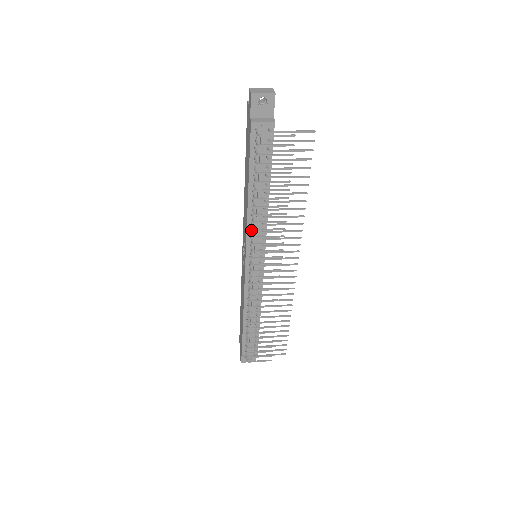
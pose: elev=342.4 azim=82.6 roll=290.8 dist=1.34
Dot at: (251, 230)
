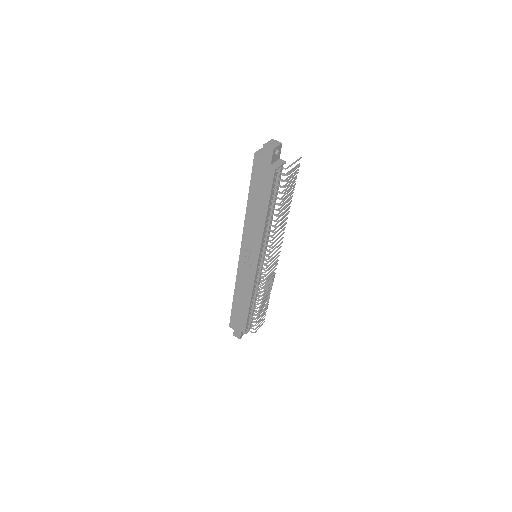
Dot at: (266, 239)
